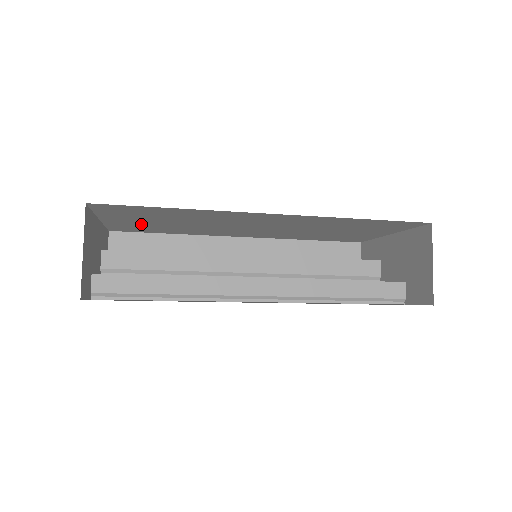
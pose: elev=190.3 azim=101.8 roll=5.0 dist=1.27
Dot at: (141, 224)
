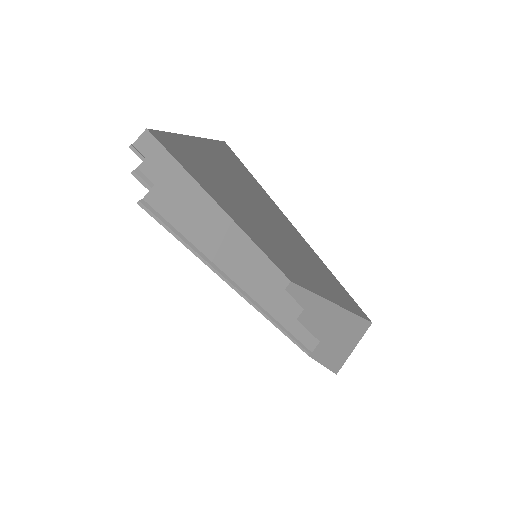
Dot at: (197, 160)
